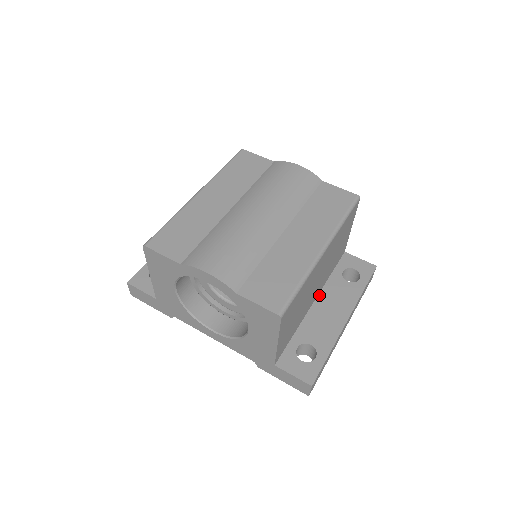
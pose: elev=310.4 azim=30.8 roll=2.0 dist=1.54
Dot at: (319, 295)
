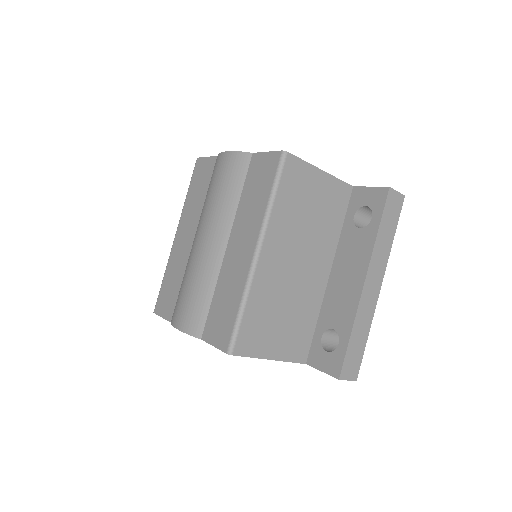
Dot at: (334, 262)
